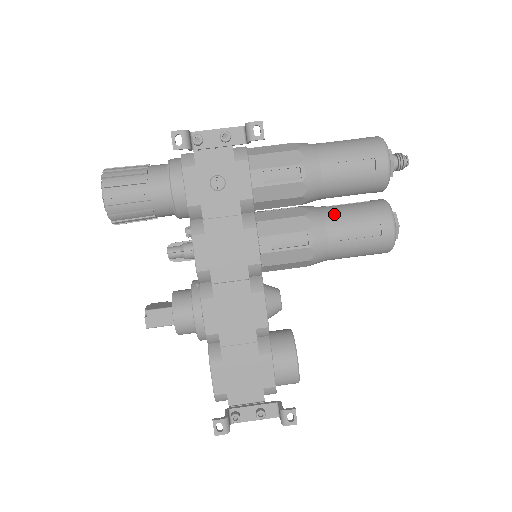
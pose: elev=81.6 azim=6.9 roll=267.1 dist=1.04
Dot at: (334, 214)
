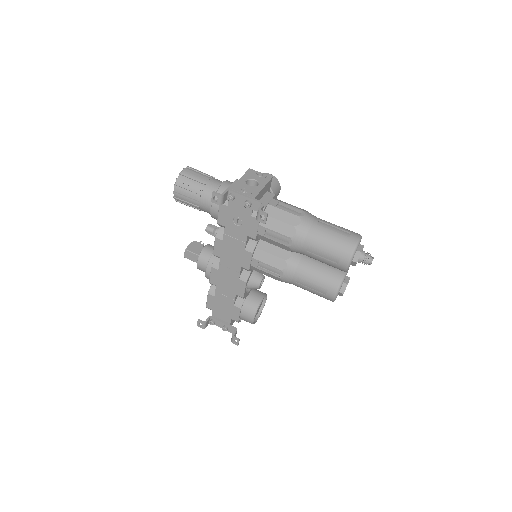
Dot at: (304, 268)
